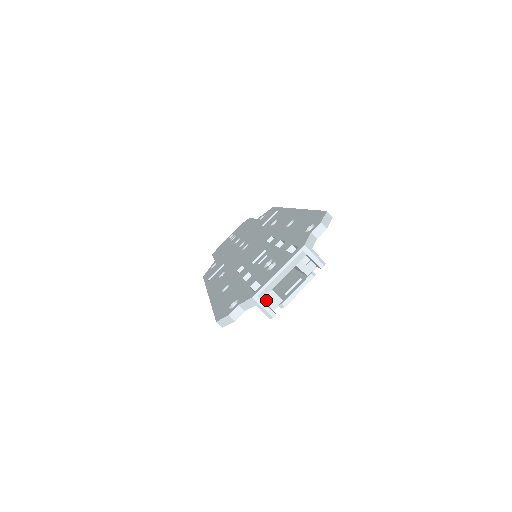
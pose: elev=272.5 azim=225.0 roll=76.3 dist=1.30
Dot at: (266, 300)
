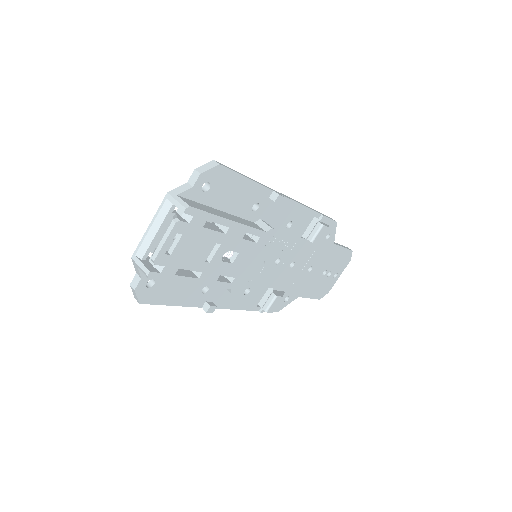
Dot at: occluded
